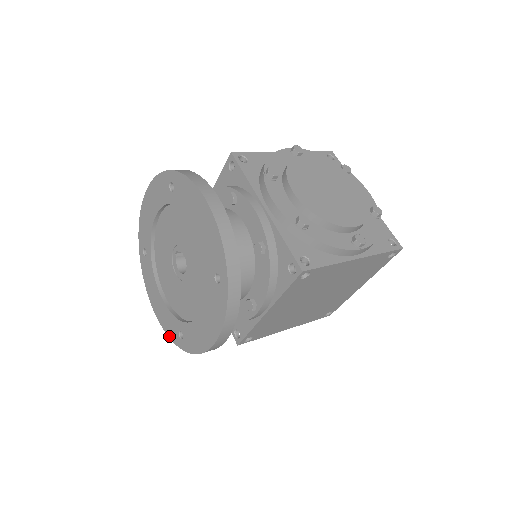
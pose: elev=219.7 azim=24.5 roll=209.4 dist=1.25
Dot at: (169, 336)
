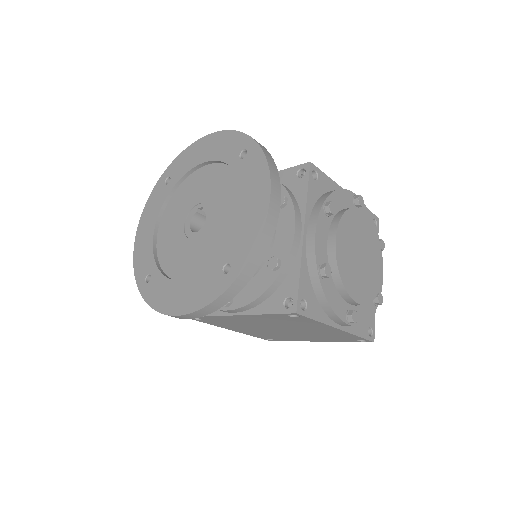
Dot at: (135, 269)
